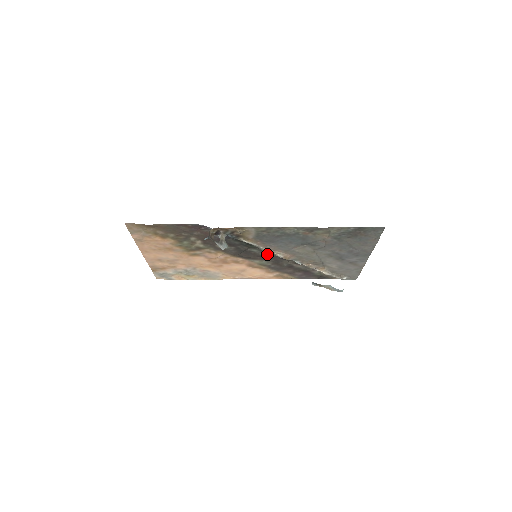
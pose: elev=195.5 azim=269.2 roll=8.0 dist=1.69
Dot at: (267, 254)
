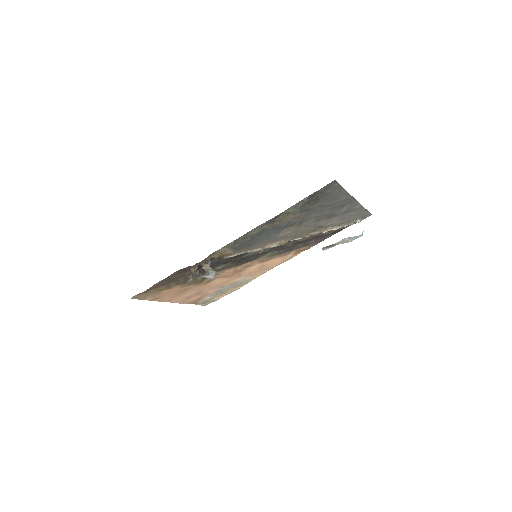
Dot at: occluded
